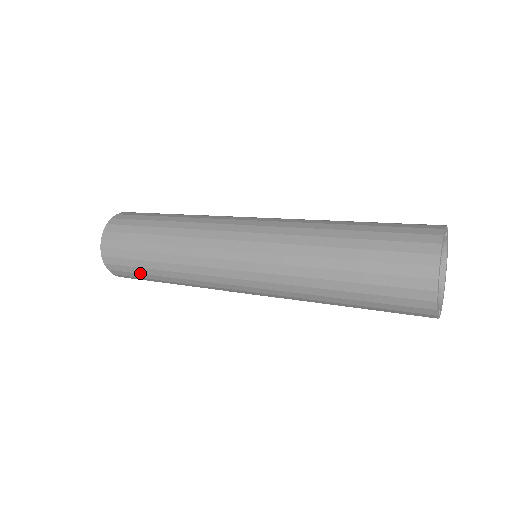
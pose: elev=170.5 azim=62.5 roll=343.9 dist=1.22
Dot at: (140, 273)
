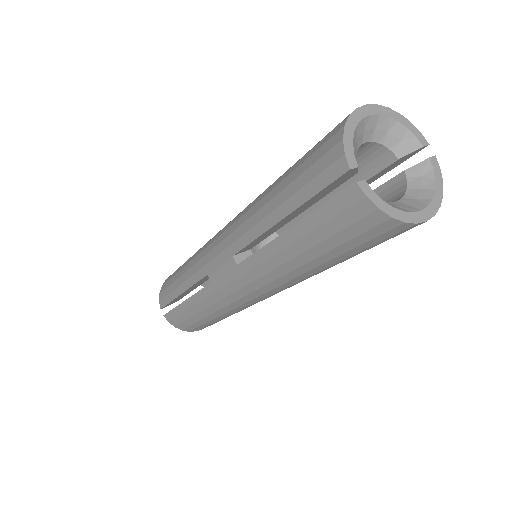
Dot at: (172, 283)
